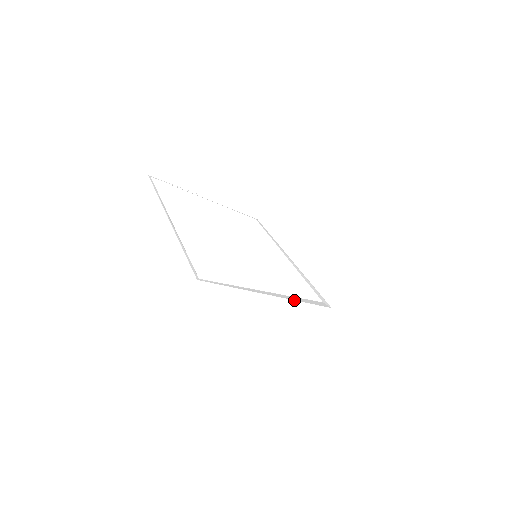
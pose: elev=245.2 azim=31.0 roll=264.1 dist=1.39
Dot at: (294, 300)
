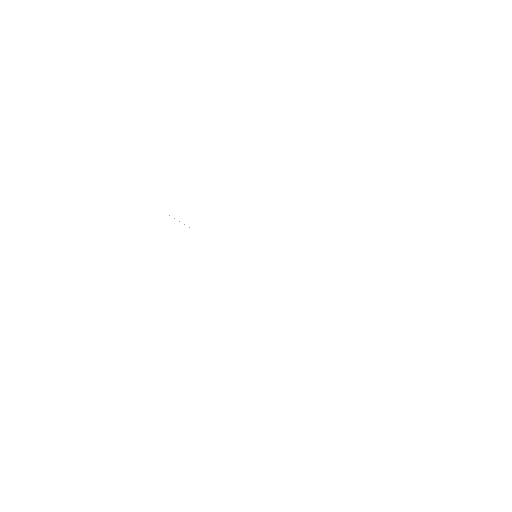
Dot at: (228, 232)
